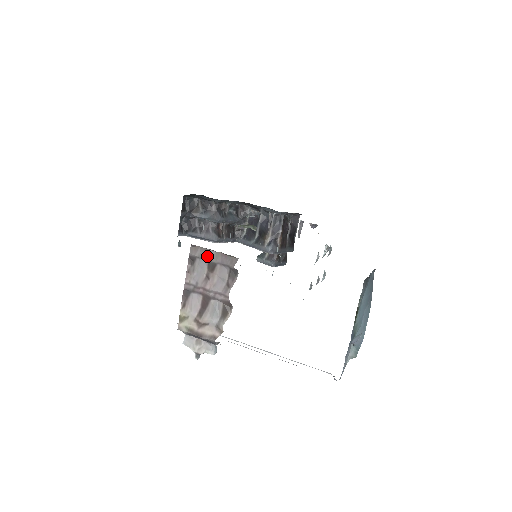
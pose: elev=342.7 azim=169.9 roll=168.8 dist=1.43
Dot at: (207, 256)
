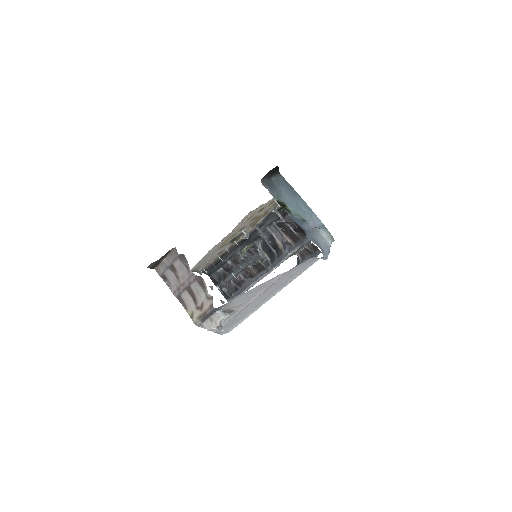
Dot at: (165, 266)
